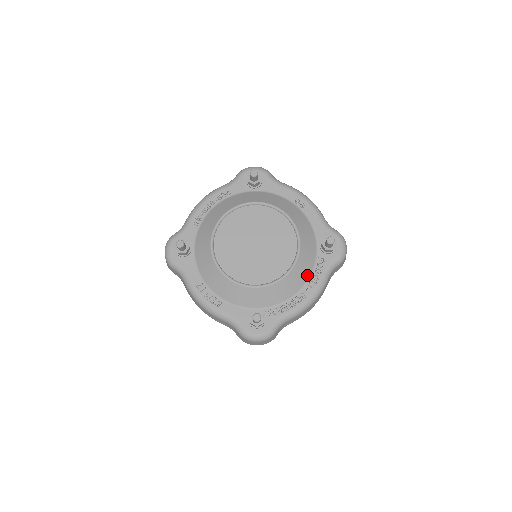
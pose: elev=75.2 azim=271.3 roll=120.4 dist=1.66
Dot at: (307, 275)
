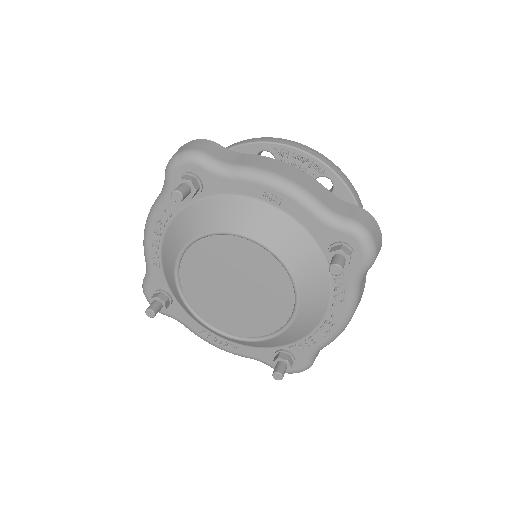
Dot at: (324, 301)
